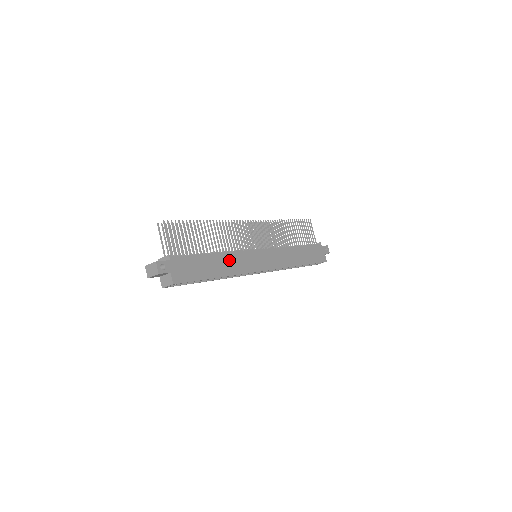
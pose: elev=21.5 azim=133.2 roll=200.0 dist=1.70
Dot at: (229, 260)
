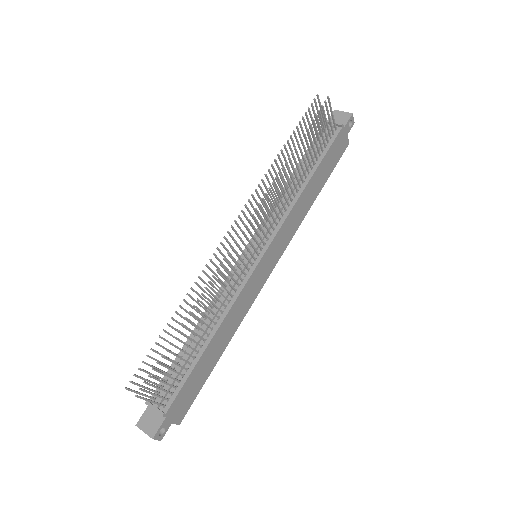
Dot at: (228, 323)
